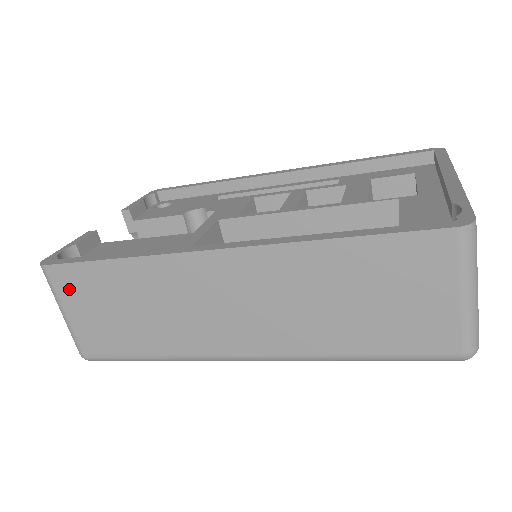
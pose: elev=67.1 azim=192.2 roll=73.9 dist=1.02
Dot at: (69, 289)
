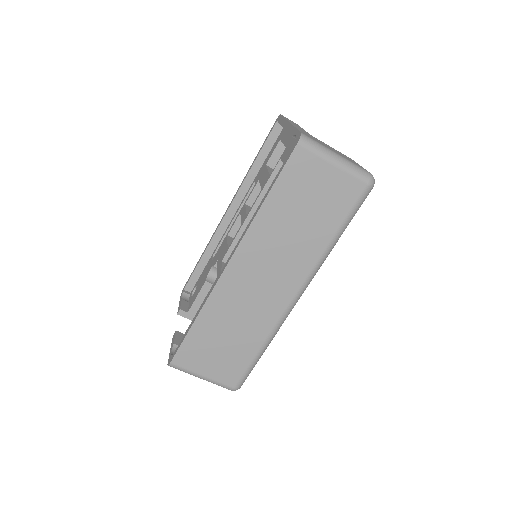
Dot at: (192, 361)
